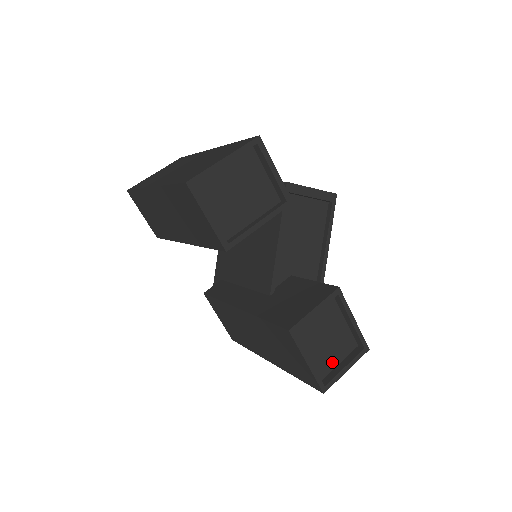
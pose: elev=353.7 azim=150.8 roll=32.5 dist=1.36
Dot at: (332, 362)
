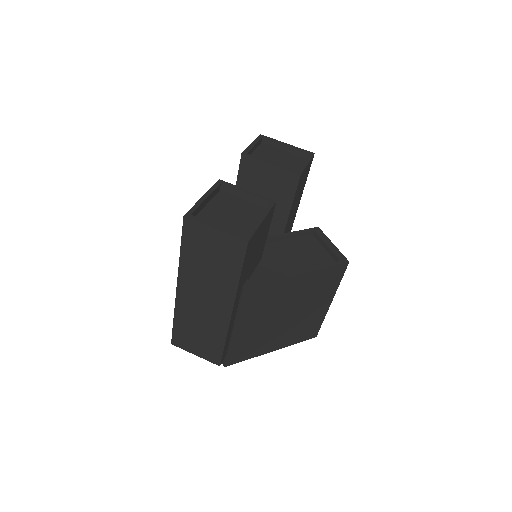
Dot at: occluded
